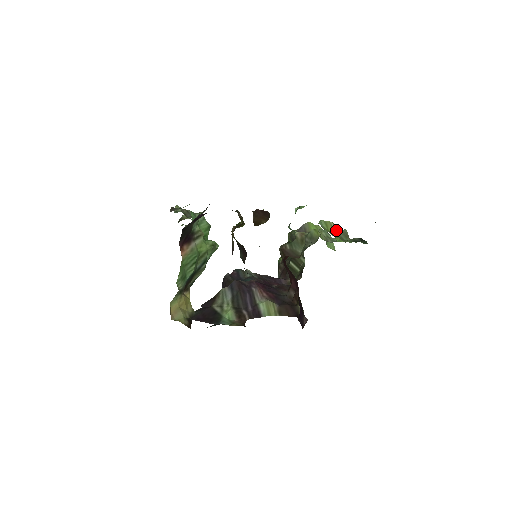
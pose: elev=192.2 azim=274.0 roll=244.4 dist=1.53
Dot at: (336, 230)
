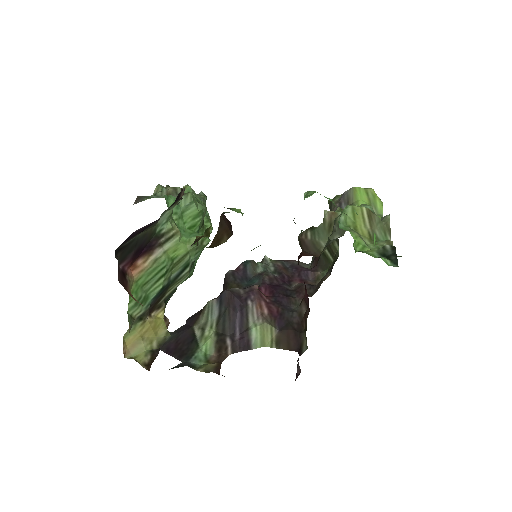
Dot at: (369, 222)
